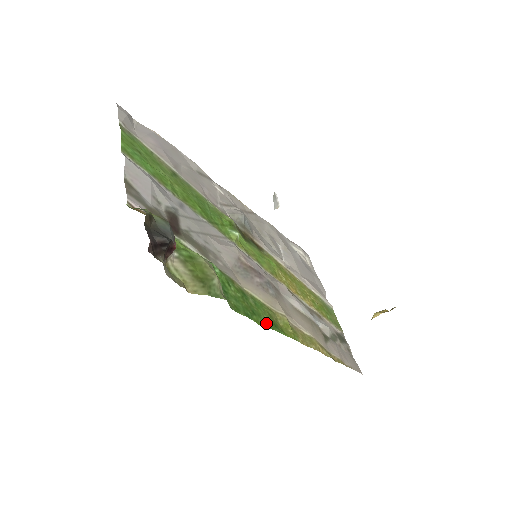
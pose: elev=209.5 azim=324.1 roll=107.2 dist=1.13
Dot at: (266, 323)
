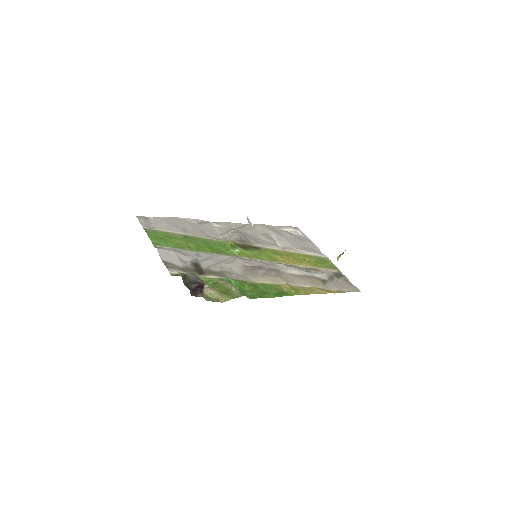
Dot at: (275, 295)
